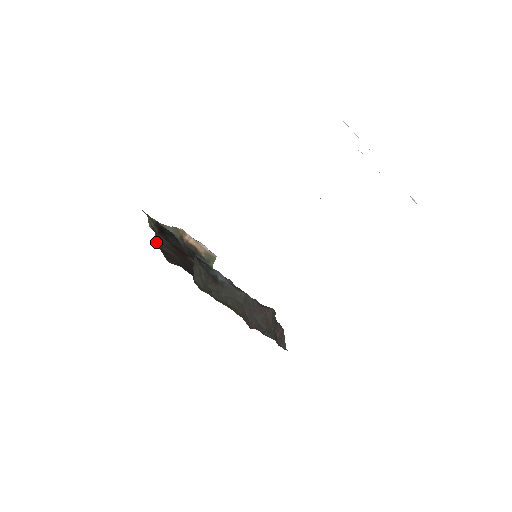
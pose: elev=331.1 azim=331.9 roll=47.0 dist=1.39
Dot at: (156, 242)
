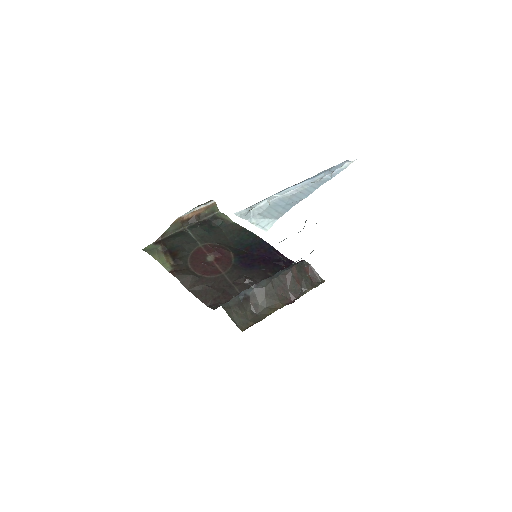
Dot at: (186, 288)
